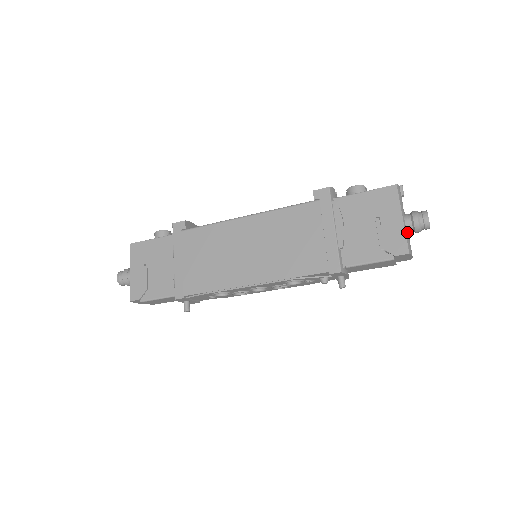
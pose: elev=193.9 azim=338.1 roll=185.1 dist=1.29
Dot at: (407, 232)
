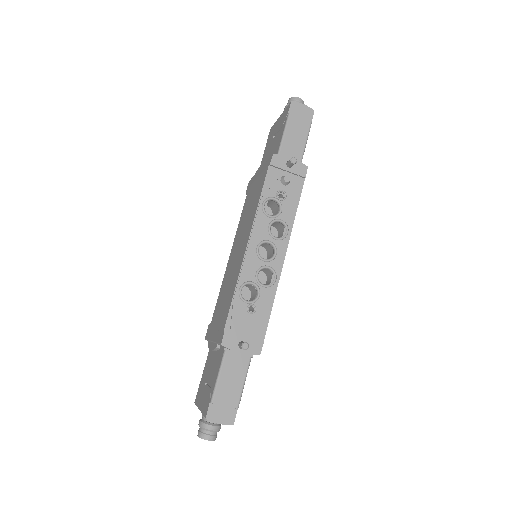
Dot at: occluded
